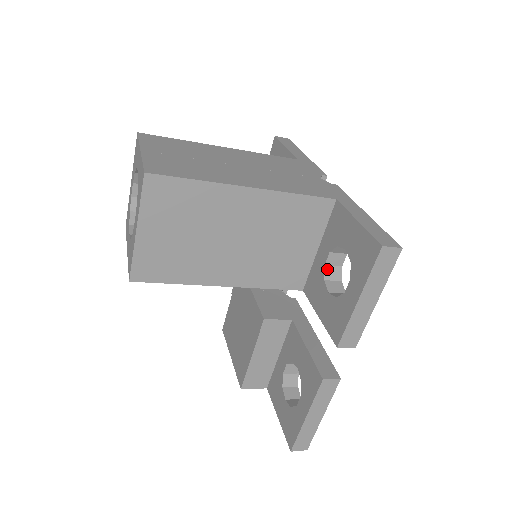
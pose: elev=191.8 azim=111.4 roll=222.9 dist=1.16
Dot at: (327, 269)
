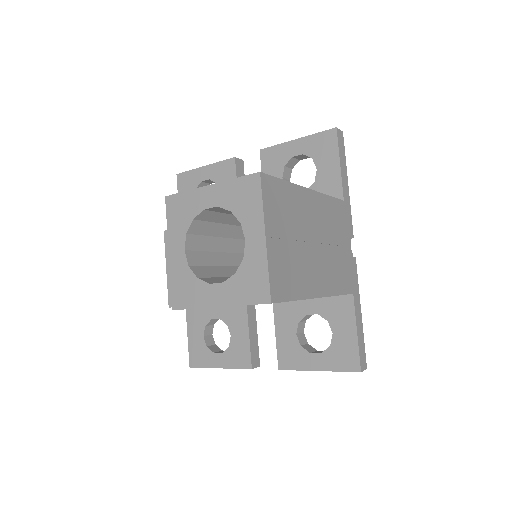
Dot at: (306, 316)
